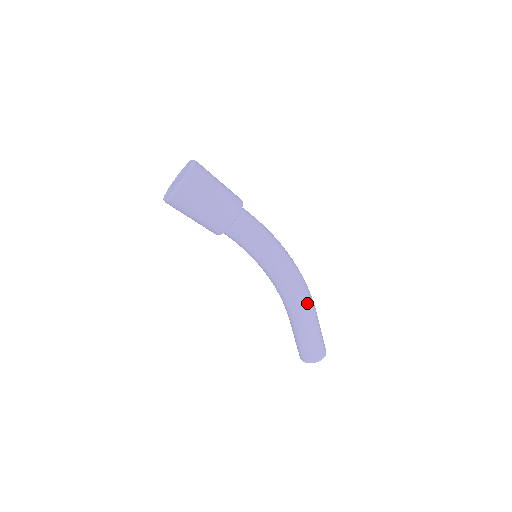
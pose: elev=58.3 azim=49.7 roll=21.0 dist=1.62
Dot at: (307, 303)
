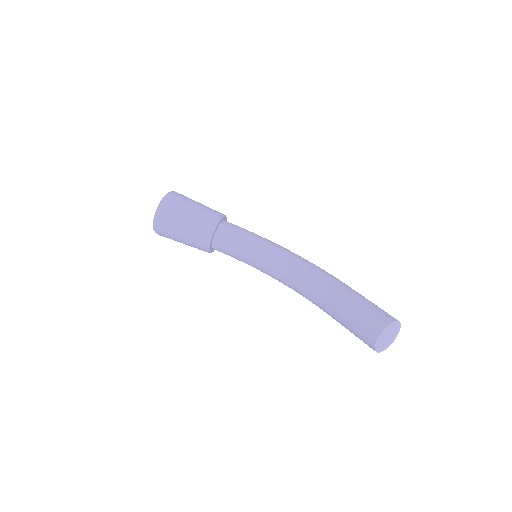
Dot at: occluded
